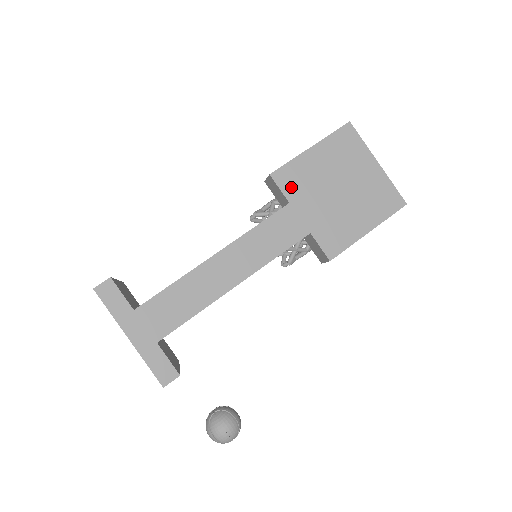
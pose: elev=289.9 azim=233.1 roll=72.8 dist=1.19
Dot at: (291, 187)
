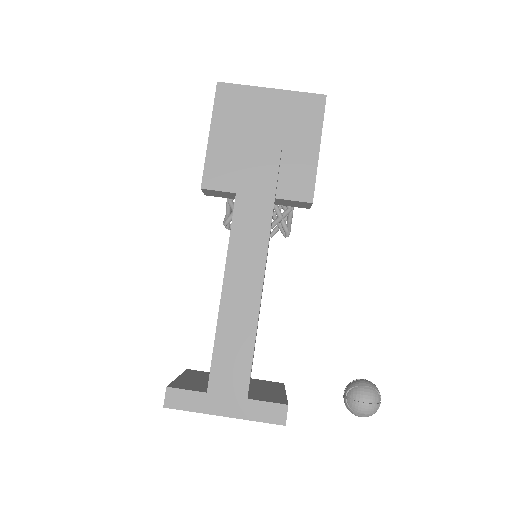
Dot at: (226, 180)
